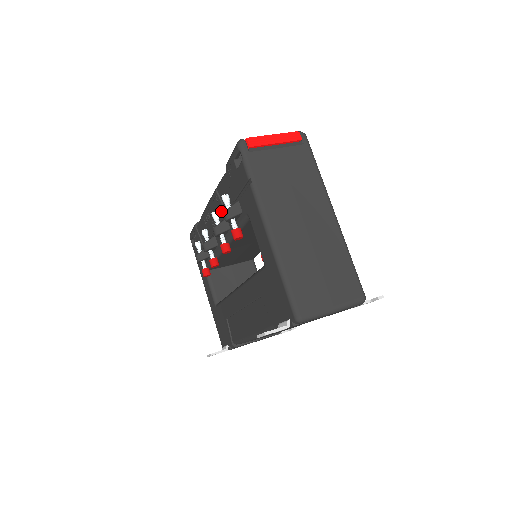
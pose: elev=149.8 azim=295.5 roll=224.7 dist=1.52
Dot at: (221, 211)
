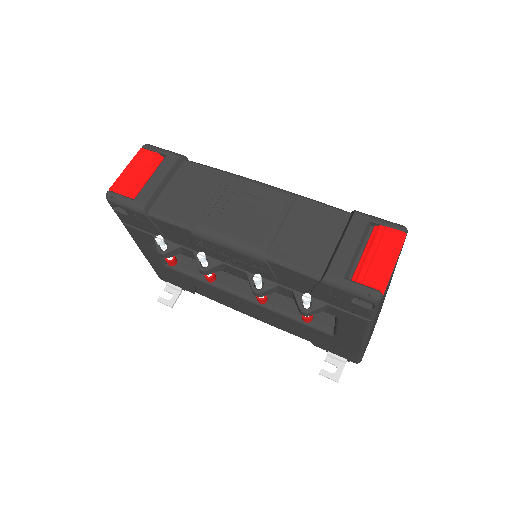
Dot at: (266, 275)
